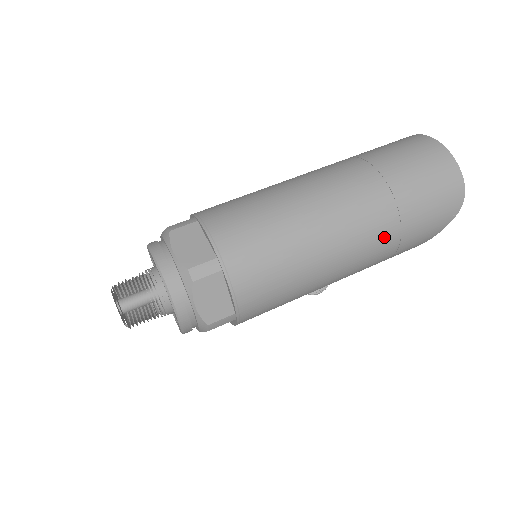
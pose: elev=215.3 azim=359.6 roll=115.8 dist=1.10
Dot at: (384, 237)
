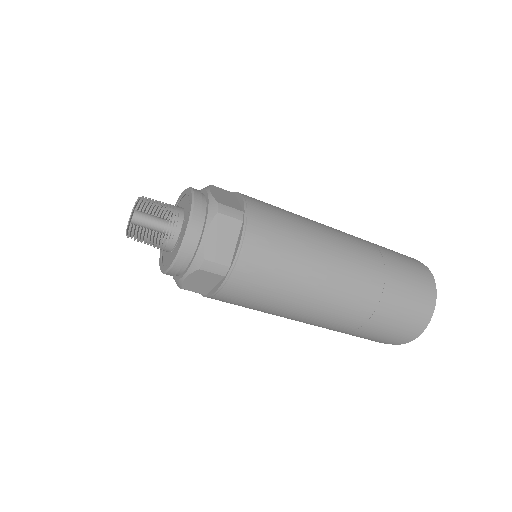
Dot at: (339, 328)
